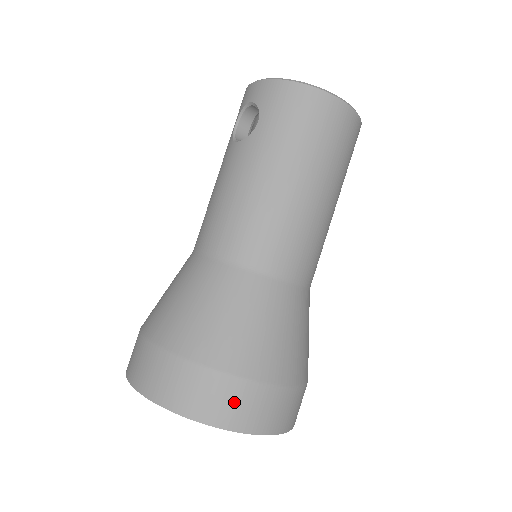
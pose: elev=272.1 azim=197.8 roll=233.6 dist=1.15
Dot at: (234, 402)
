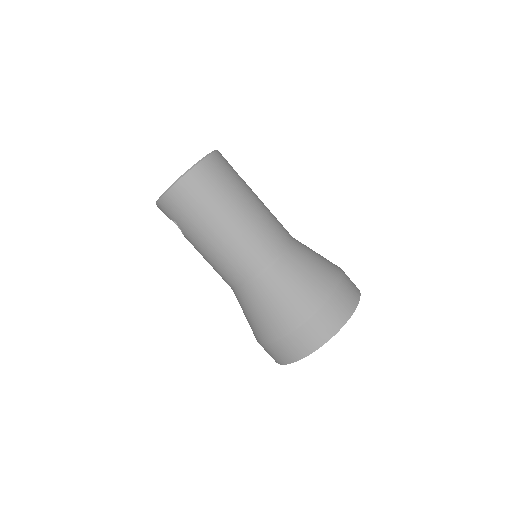
Dot at: (306, 338)
